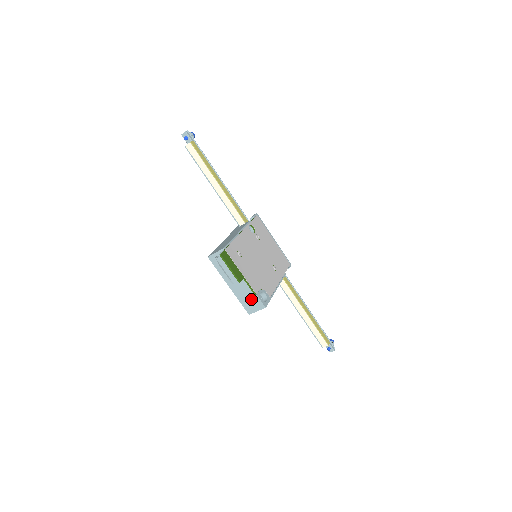
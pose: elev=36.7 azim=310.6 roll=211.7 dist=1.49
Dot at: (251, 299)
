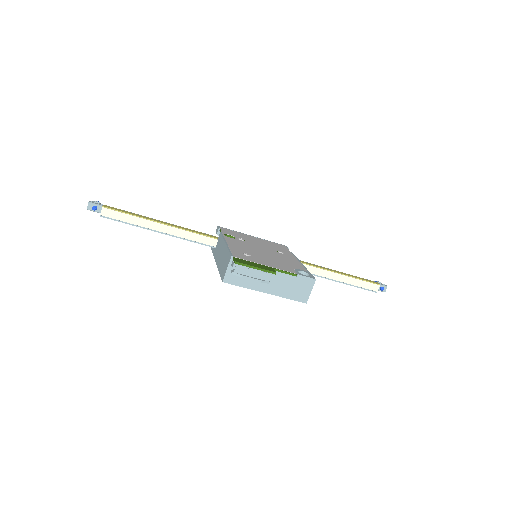
Dot at: (296, 284)
